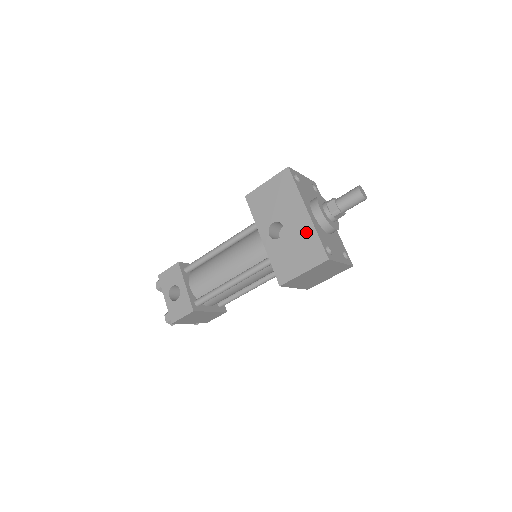
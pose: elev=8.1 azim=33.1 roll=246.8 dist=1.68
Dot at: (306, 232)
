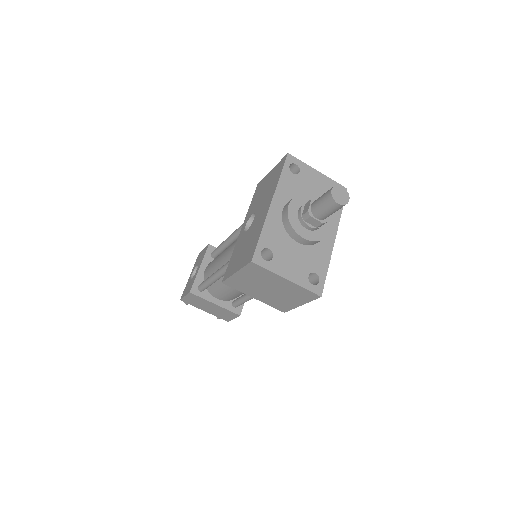
Dot at: (258, 227)
